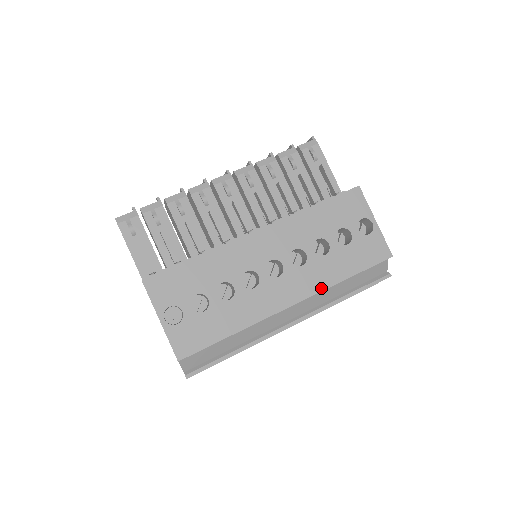
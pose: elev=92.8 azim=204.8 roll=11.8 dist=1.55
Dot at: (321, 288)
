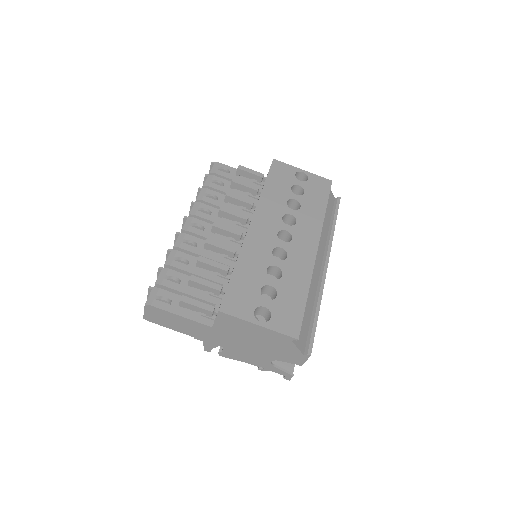
Dot at: (320, 226)
